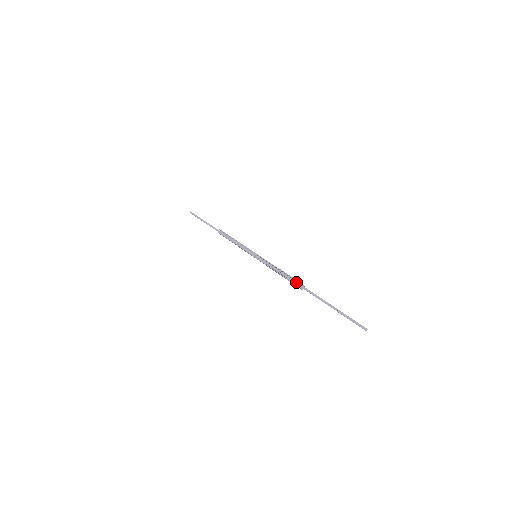
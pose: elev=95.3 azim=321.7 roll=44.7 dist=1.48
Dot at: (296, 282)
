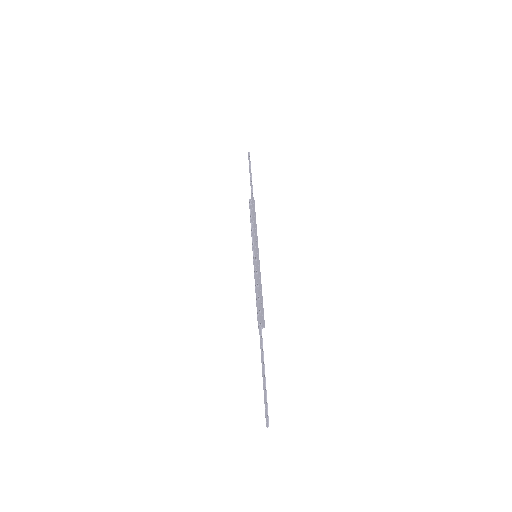
Dot at: (259, 318)
